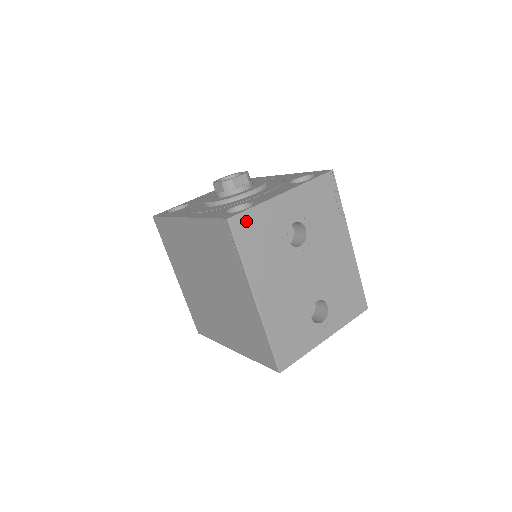
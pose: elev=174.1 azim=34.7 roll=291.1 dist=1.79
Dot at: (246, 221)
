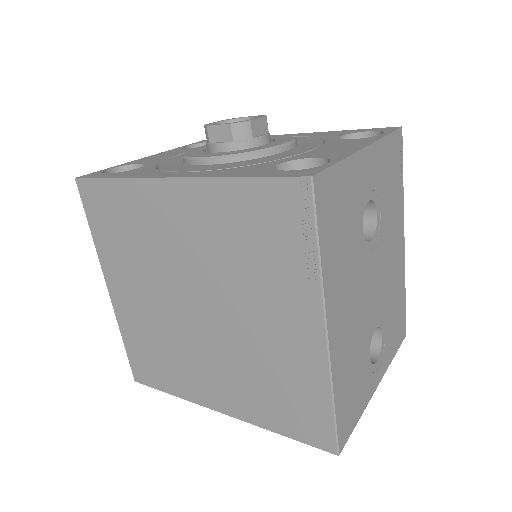
Dot at: (330, 186)
